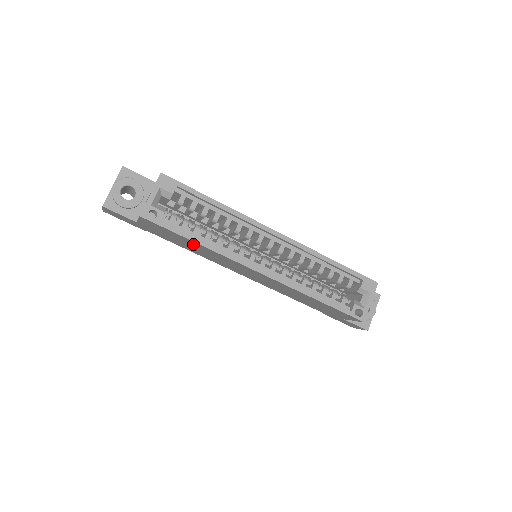
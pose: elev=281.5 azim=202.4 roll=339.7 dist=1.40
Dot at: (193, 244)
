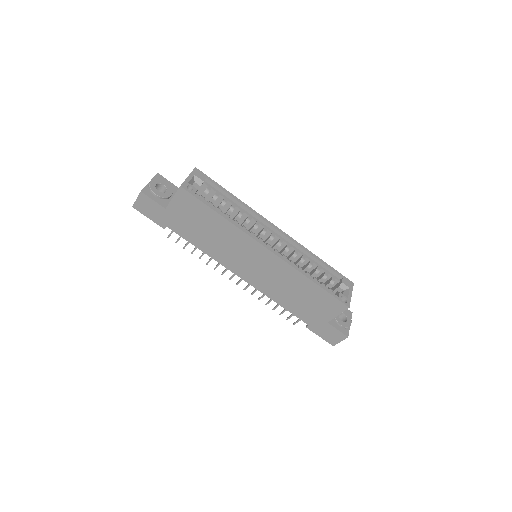
Dot at: (214, 223)
